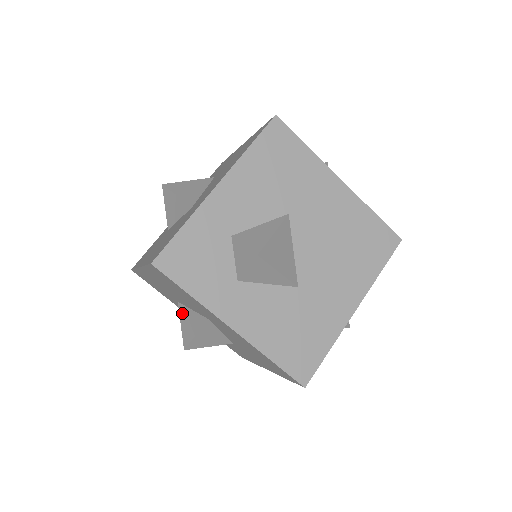
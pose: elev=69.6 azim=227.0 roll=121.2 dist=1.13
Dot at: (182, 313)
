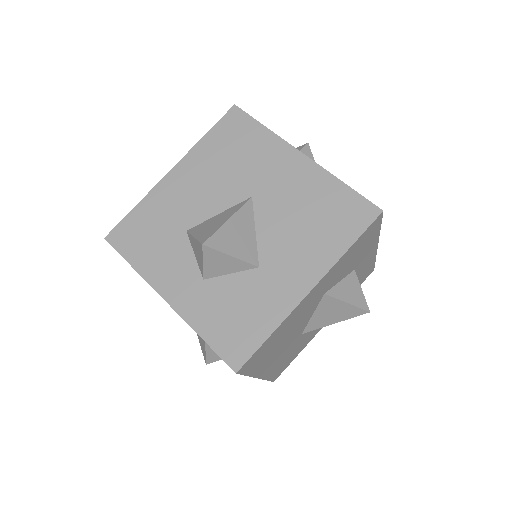
Dot at: (197, 229)
